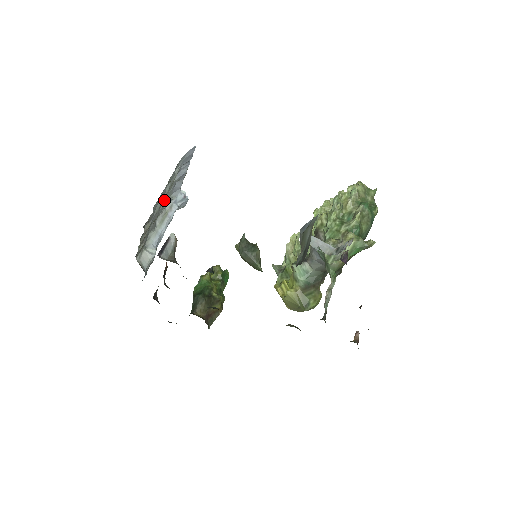
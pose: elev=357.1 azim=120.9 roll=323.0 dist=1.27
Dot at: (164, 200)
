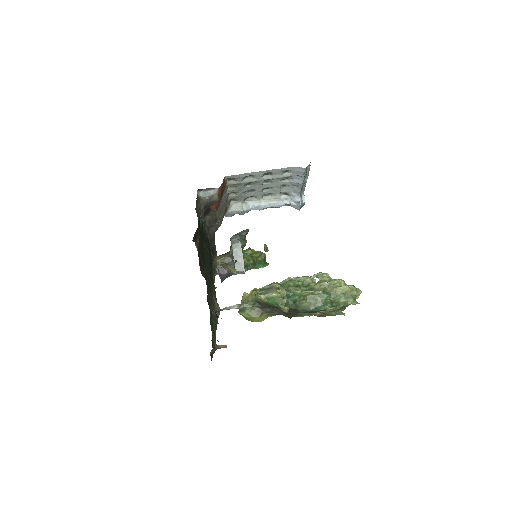
Dot at: (273, 186)
